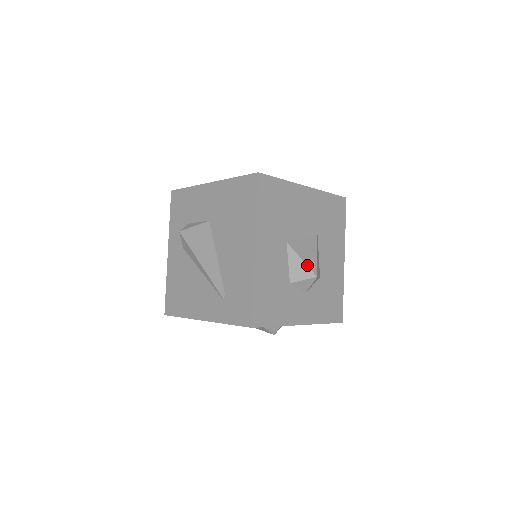
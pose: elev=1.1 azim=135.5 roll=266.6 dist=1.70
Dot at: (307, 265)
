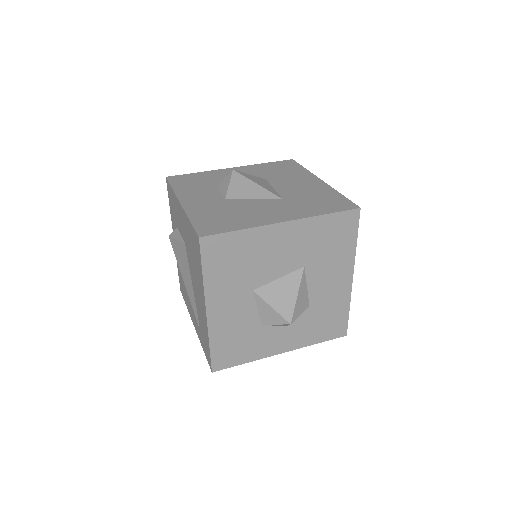
Dot at: (278, 313)
